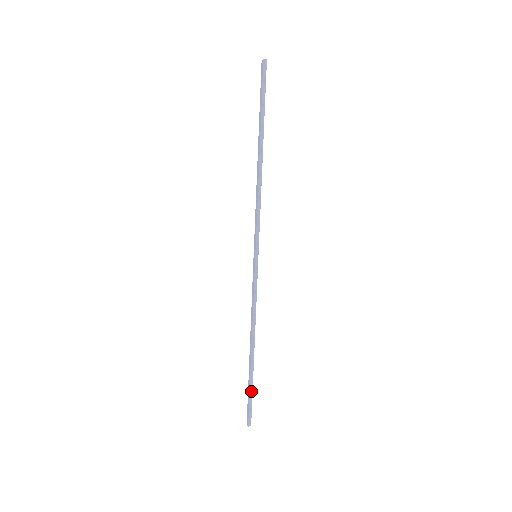
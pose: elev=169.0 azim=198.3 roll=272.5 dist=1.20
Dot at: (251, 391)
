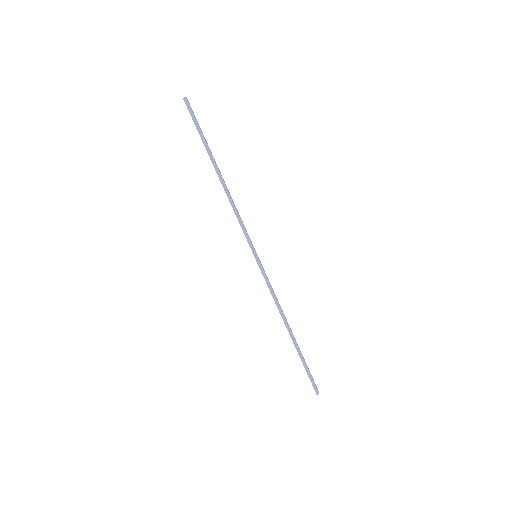
Dot at: (305, 366)
